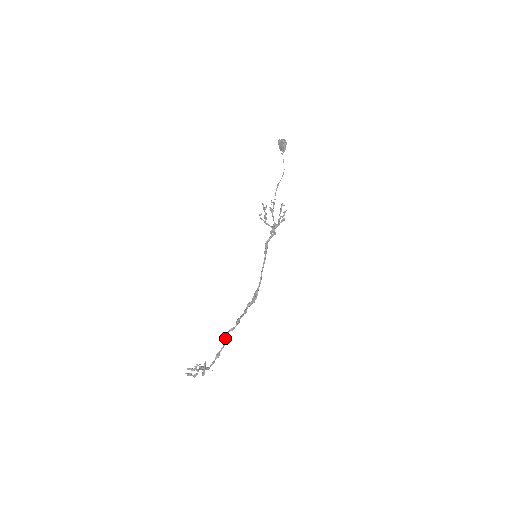
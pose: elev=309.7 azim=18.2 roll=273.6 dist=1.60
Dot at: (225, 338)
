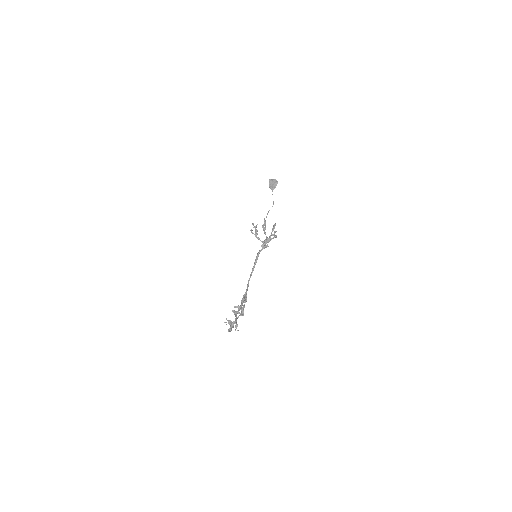
Dot at: (236, 314)
